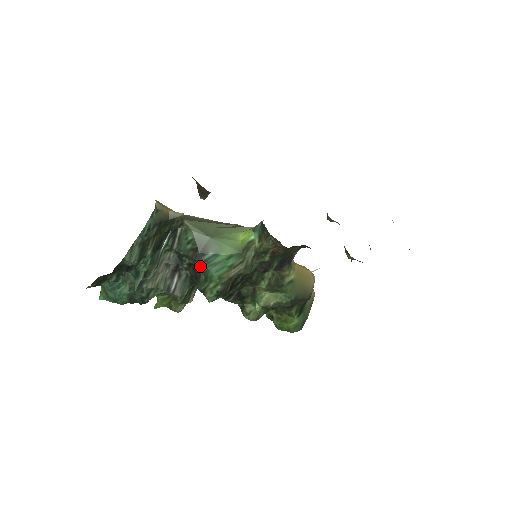
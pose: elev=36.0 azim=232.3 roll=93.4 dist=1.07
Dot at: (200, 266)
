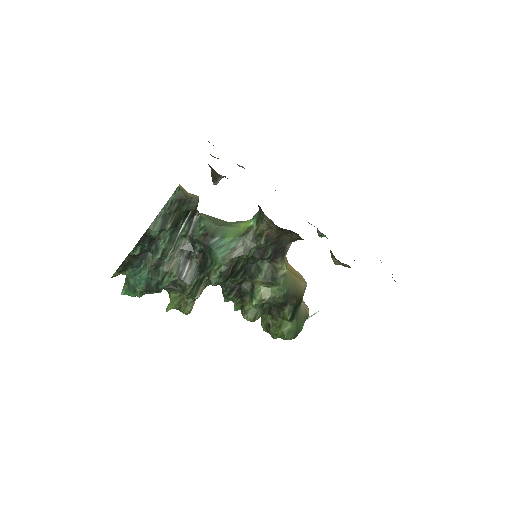
Dot at: (208, 250)
